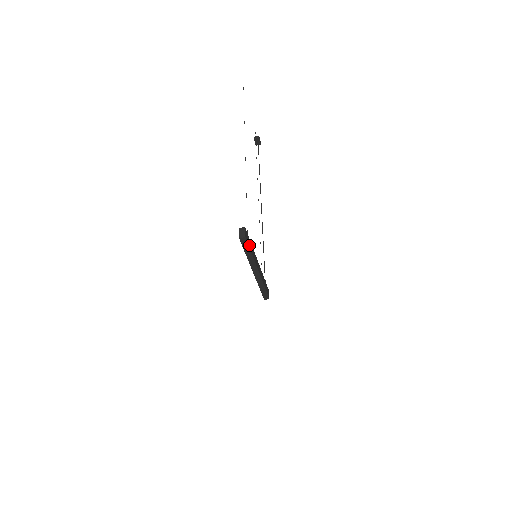
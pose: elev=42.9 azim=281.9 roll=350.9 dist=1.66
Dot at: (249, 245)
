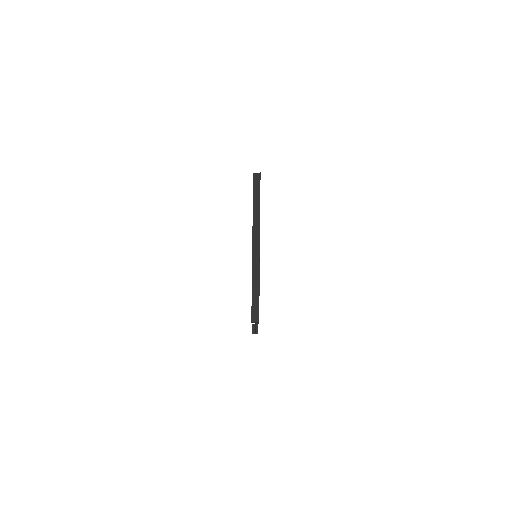
Dot at: occluded
